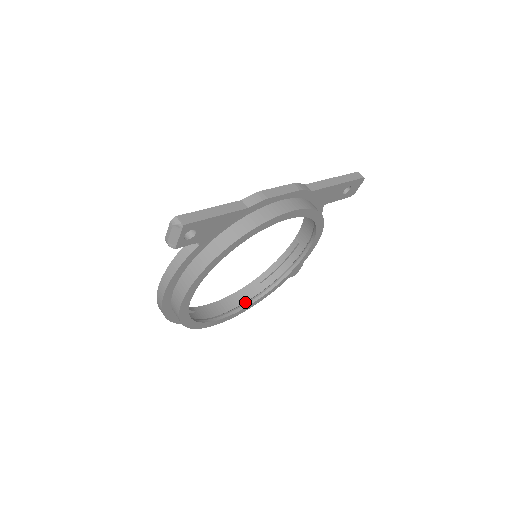
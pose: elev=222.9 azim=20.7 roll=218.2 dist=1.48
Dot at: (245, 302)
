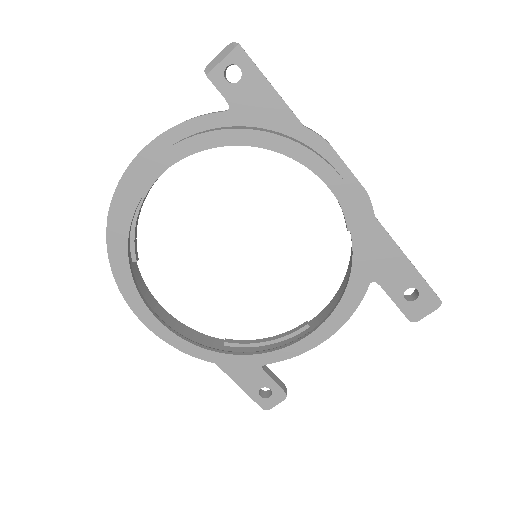
Dot at: (188, 338)
